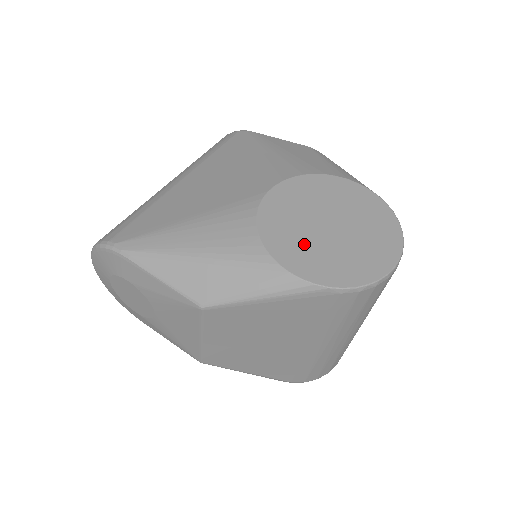
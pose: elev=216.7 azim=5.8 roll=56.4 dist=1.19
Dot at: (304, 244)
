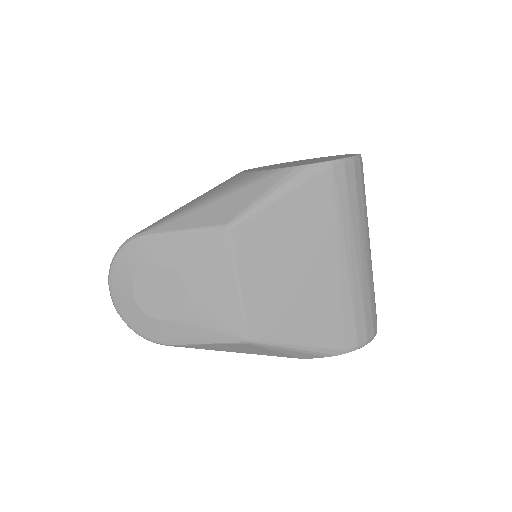
Dot at: (287, 165)
